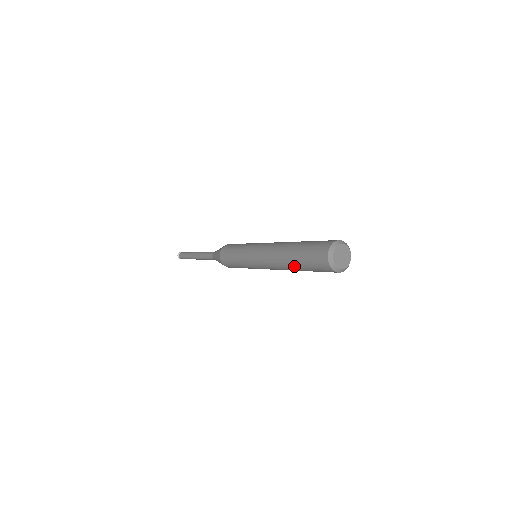
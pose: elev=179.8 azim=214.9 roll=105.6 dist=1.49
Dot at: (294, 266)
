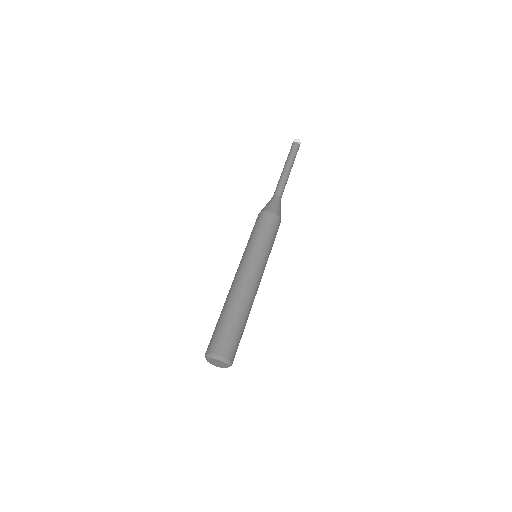
Dot at: (222, 311)
